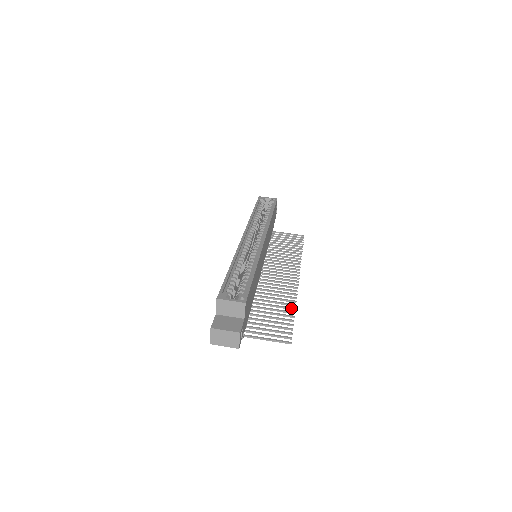
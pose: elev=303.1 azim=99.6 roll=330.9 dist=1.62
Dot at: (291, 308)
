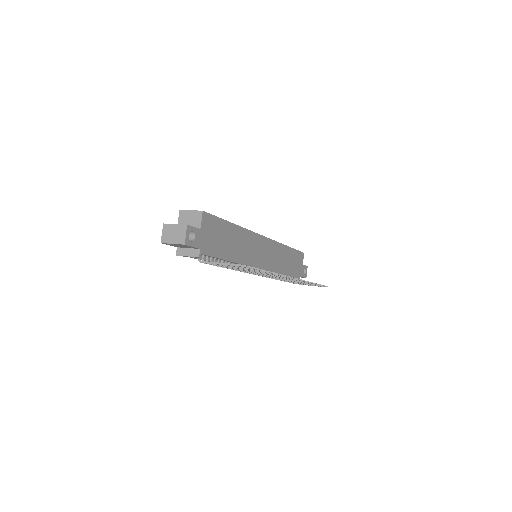
Dot at: occluded
